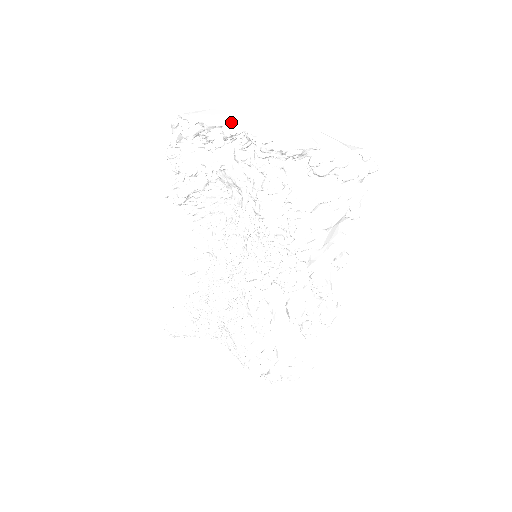
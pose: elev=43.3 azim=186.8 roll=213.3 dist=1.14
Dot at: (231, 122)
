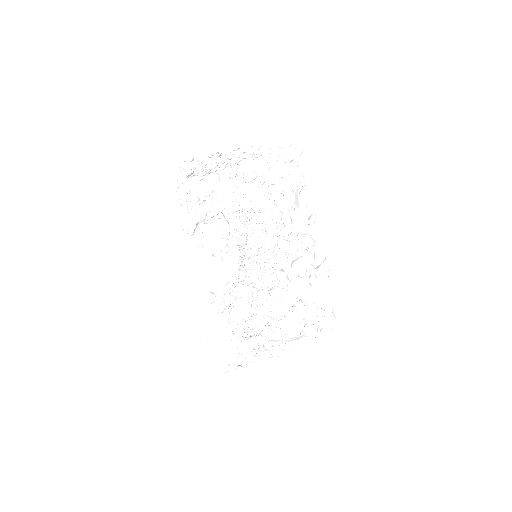
Dot at: occluded
